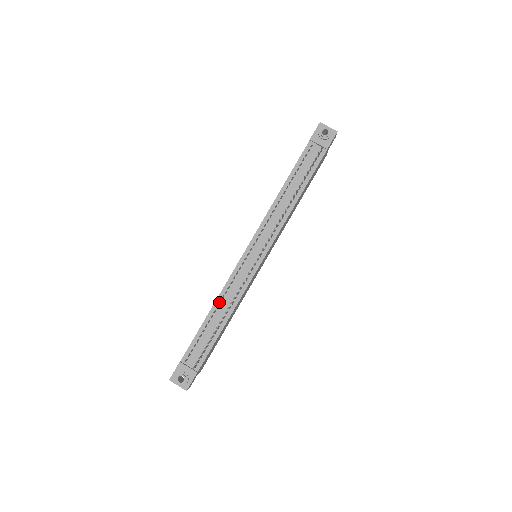
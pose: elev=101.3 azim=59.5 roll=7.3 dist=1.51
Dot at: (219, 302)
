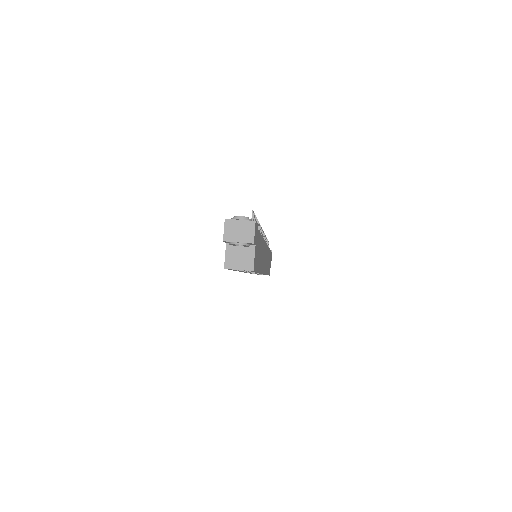
Dot at: occluded
